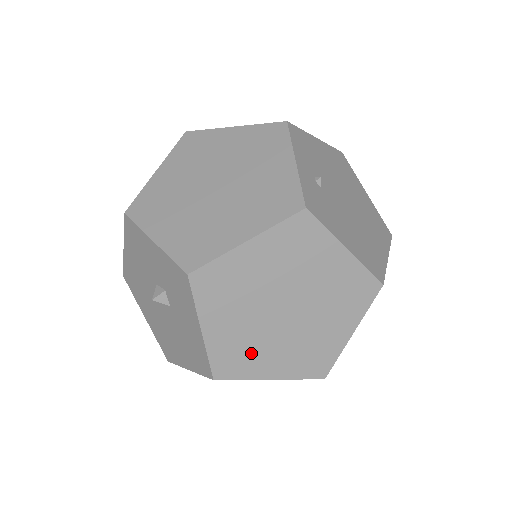
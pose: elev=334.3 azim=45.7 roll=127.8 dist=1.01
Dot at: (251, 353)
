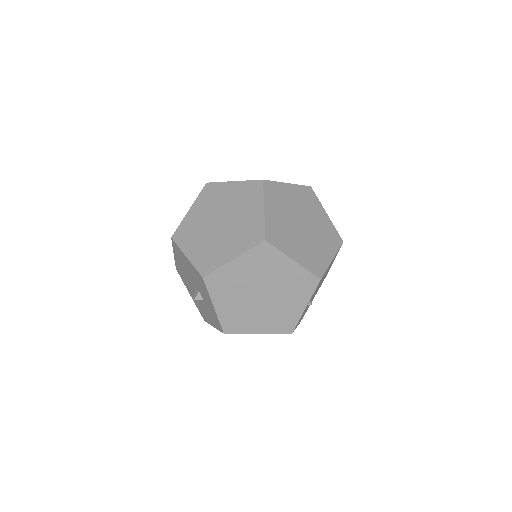
Dot at: occluded
